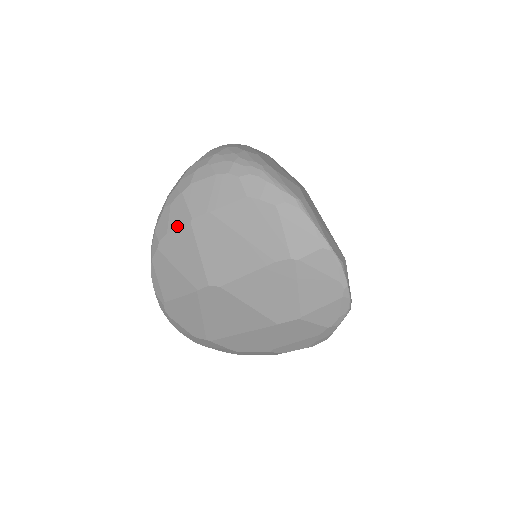
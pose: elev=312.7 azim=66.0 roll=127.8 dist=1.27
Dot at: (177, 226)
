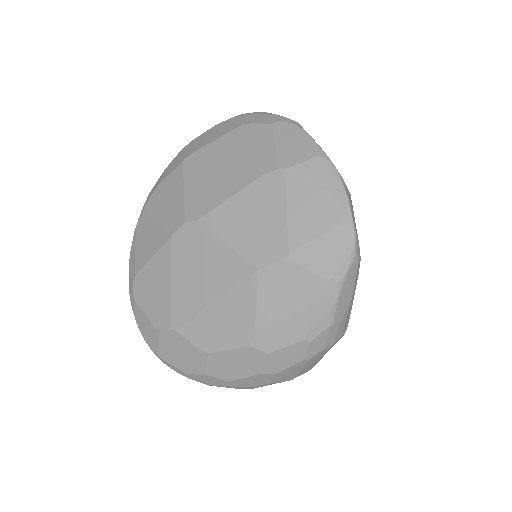
Dot at: (170, 173)
